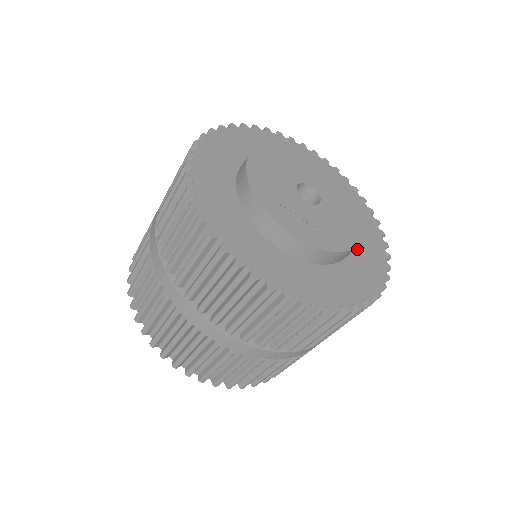
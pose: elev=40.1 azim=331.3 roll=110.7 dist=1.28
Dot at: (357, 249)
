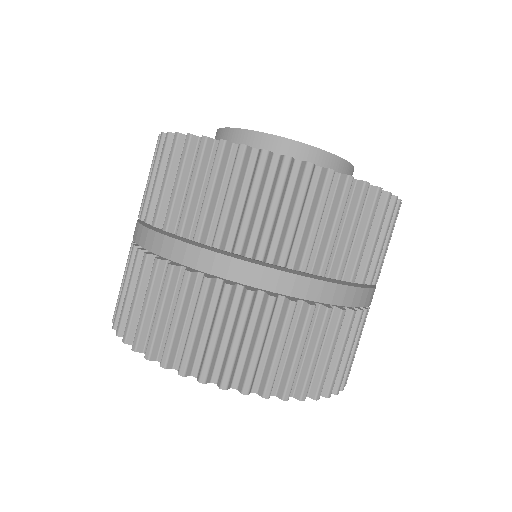
Dot at: occluded
